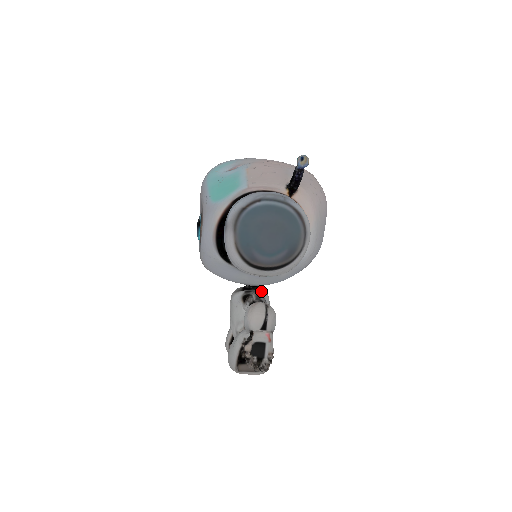
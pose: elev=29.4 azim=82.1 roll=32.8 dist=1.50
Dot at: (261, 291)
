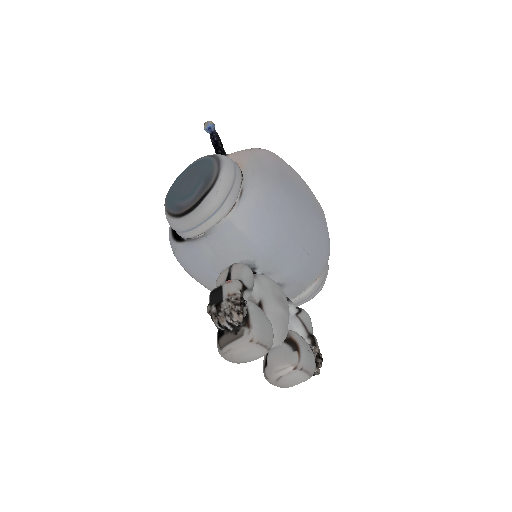
Dot at: occluded
